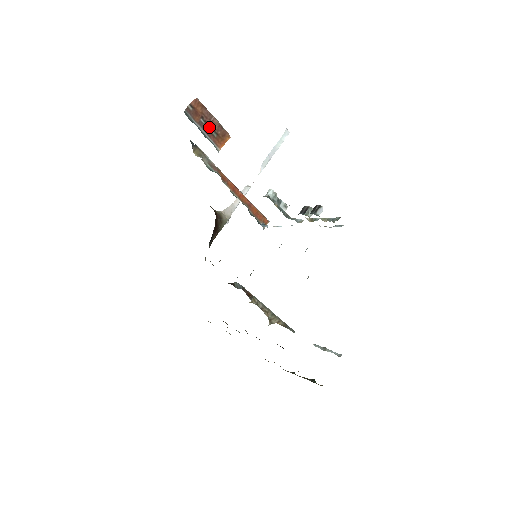
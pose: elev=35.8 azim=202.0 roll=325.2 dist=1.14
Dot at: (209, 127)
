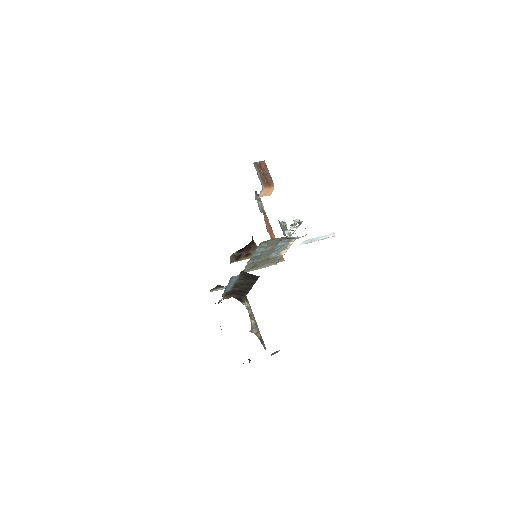
Dot at: (264, 176)
